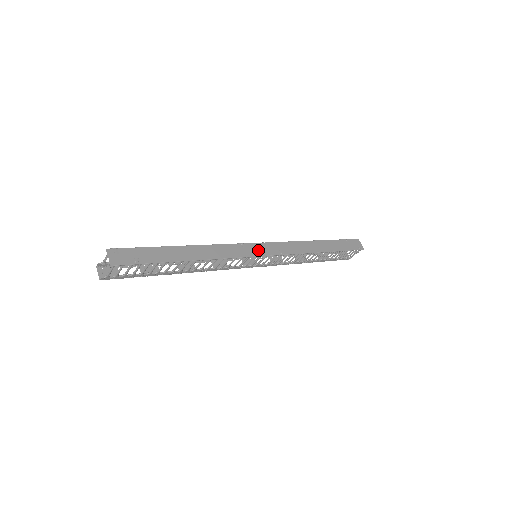
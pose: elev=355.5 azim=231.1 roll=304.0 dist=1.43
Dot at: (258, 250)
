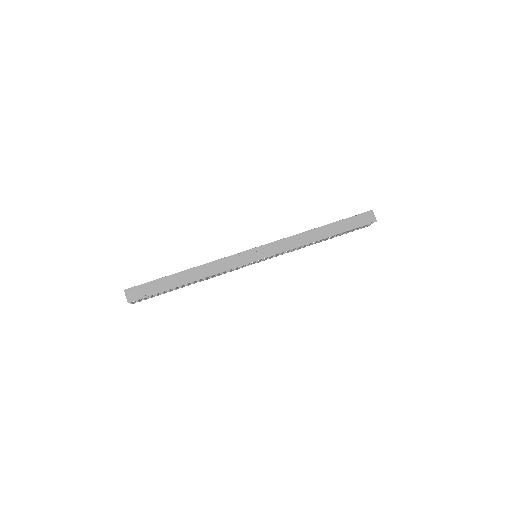
Dot at: (252, 256)
